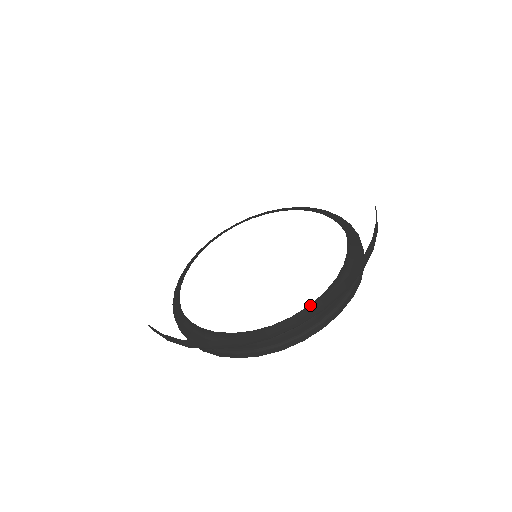
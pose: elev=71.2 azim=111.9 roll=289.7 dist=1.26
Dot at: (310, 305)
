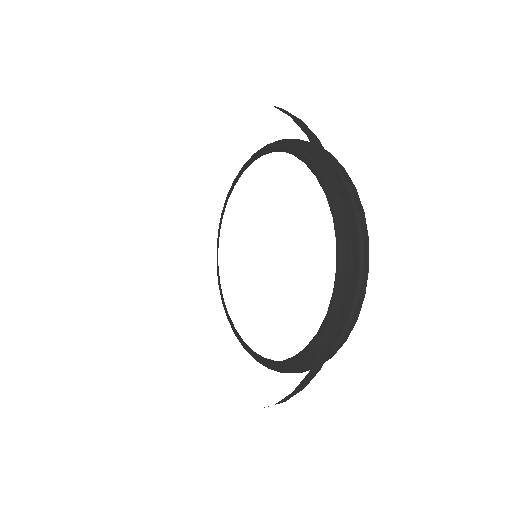
Dot at: (337, 264)
